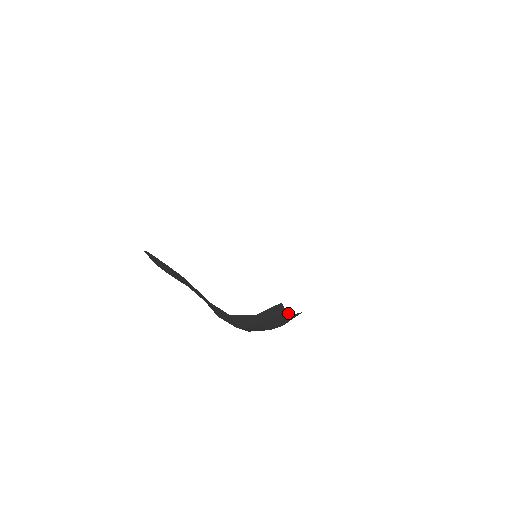
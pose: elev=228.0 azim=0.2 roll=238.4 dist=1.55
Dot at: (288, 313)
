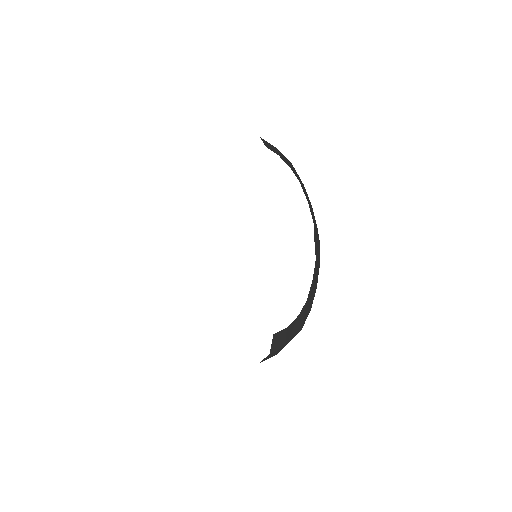
Dot at: (293, 322)
